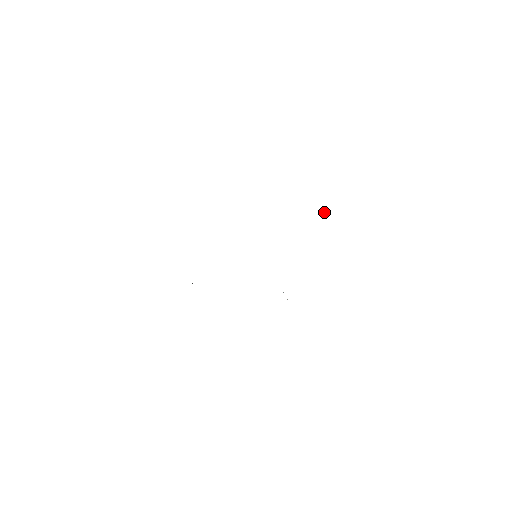
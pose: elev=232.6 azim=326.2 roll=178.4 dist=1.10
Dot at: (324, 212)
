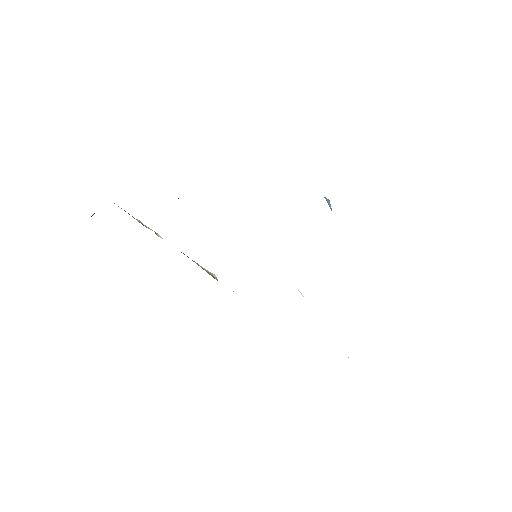
Dot at: occluded
